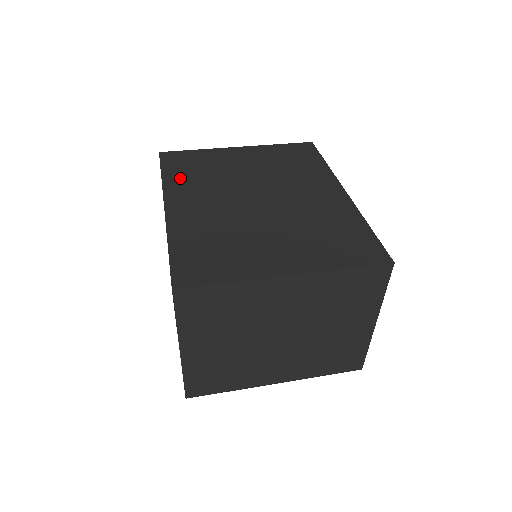
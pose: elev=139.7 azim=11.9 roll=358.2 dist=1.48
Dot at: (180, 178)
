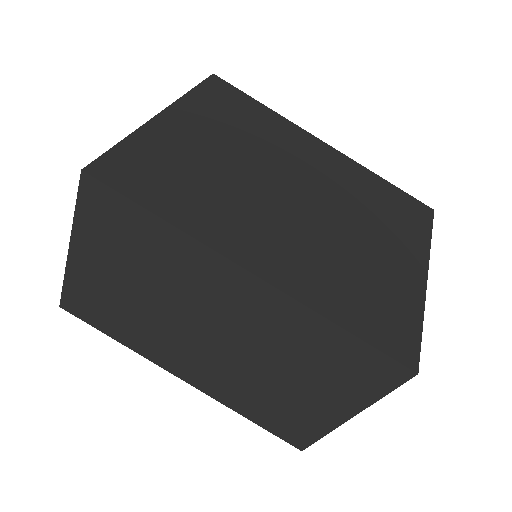
Dot at: (190, 209)
